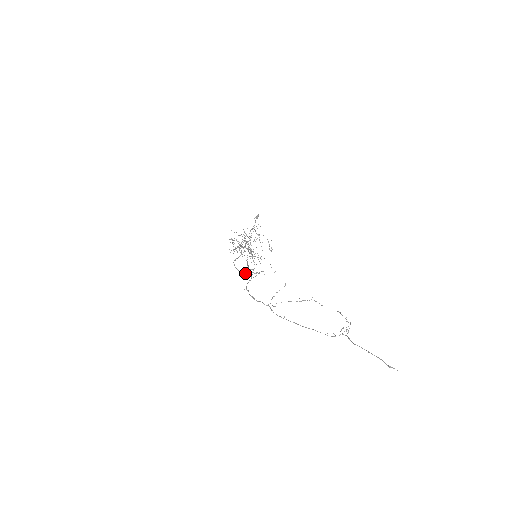
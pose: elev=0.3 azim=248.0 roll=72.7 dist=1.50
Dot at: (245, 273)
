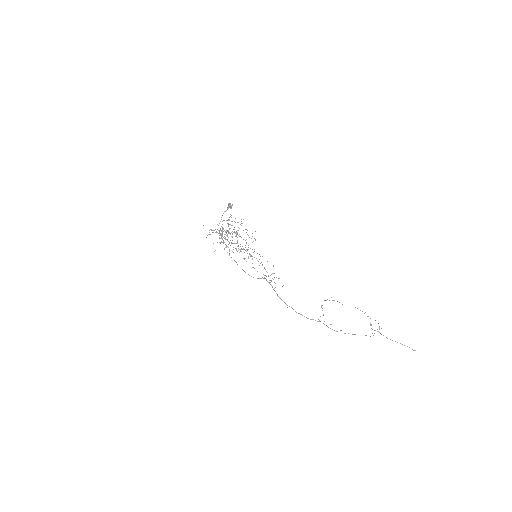
Dot at: occluded
